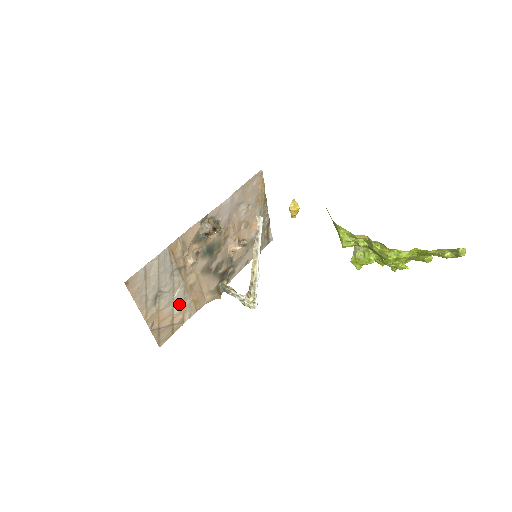
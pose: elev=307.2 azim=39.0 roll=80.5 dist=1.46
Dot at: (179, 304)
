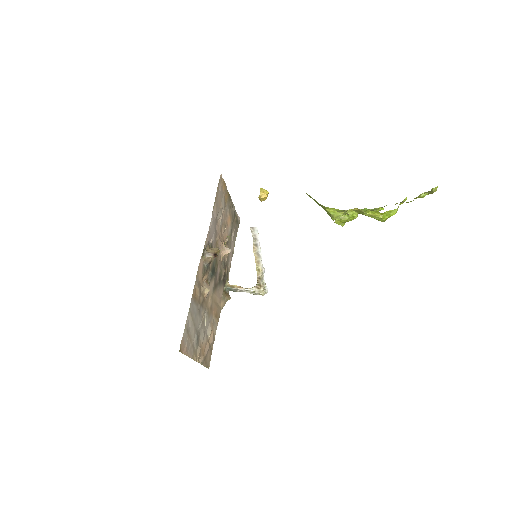
Dot at: (209, 328)
